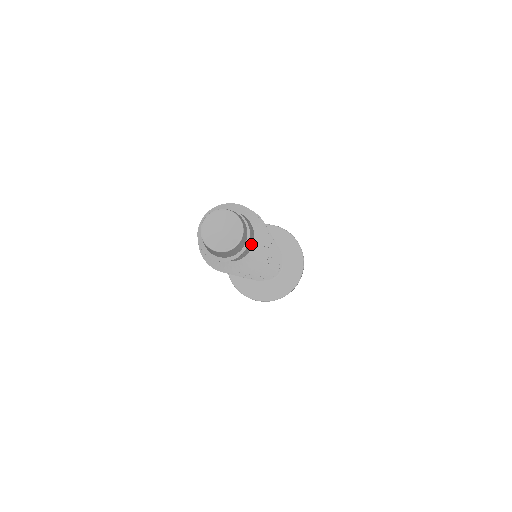
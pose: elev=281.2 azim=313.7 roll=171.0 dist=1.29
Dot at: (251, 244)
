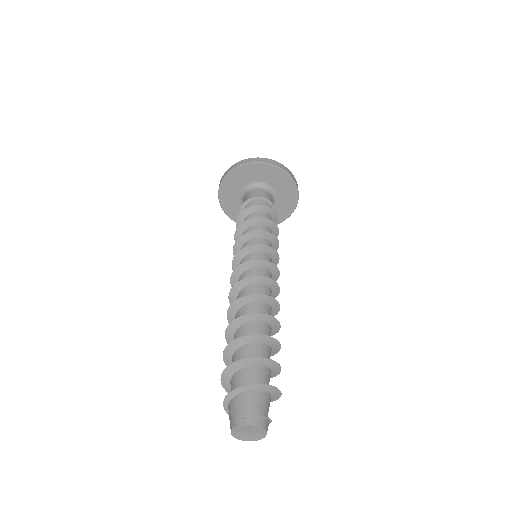
Dot at: (270, 398)
